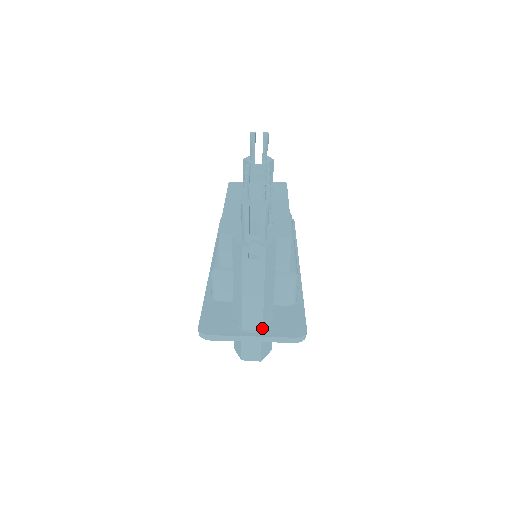
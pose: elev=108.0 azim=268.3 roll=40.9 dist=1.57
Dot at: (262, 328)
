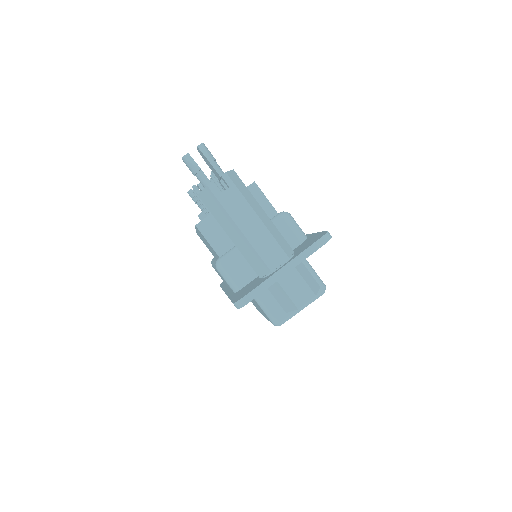
Dot at: (287, 256)
